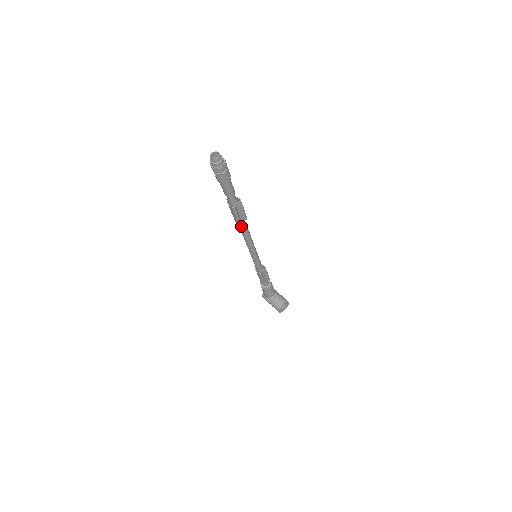
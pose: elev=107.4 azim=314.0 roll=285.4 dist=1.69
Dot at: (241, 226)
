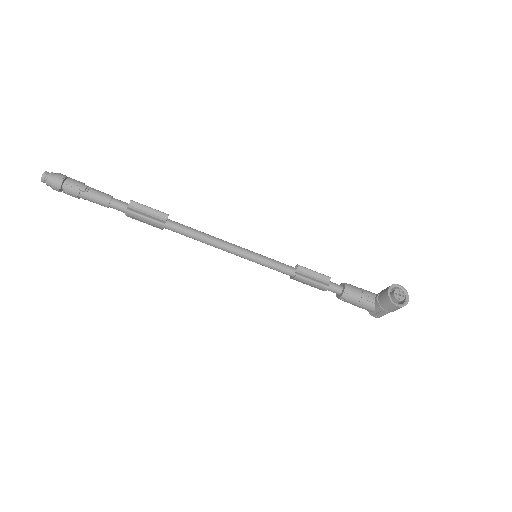
Dot at: (175, 229)
